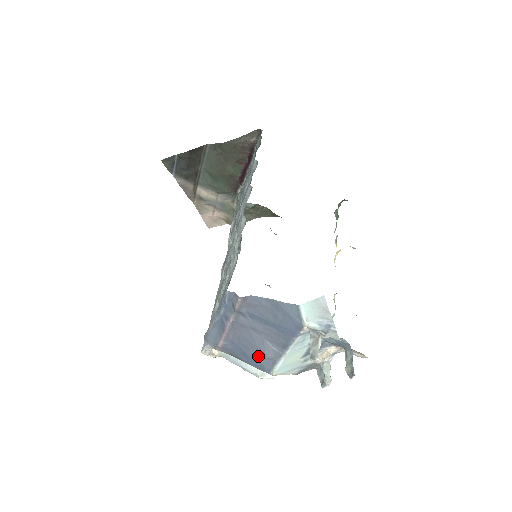
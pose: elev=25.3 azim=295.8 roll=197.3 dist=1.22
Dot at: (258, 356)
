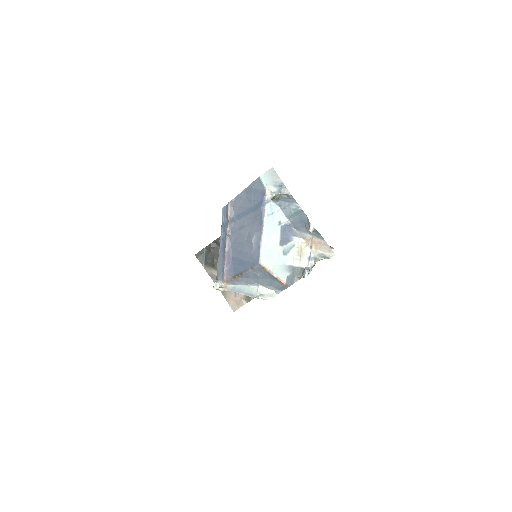
Dot at: (249, 252)
